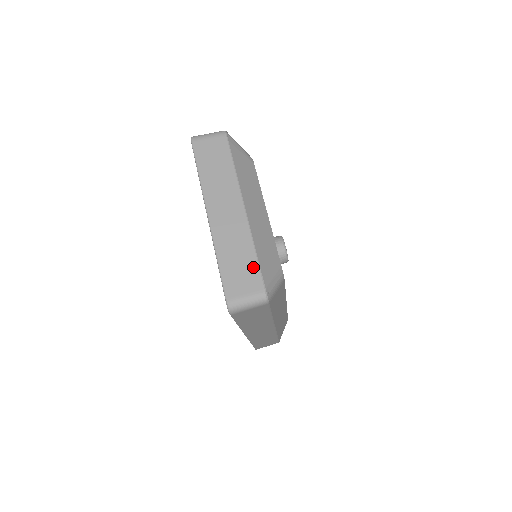
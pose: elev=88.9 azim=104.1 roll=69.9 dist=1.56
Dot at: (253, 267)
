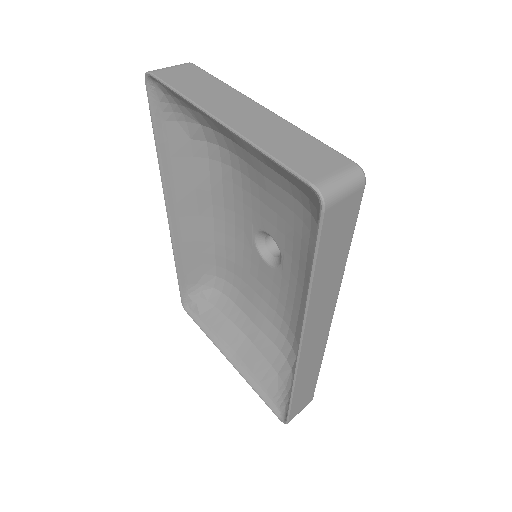
Dot at: (319, 147)
